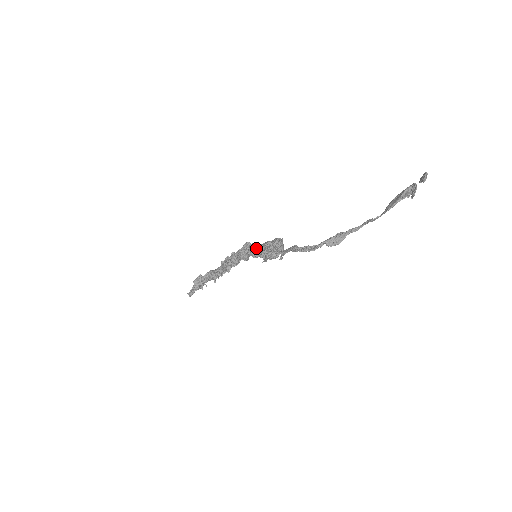
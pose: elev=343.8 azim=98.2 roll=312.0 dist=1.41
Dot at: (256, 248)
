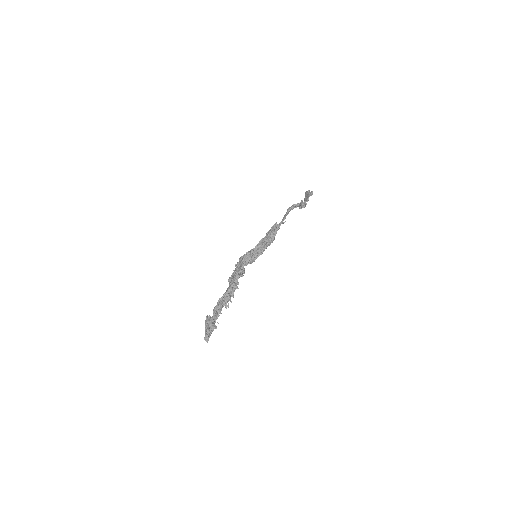
Dot at: (253, 250)
